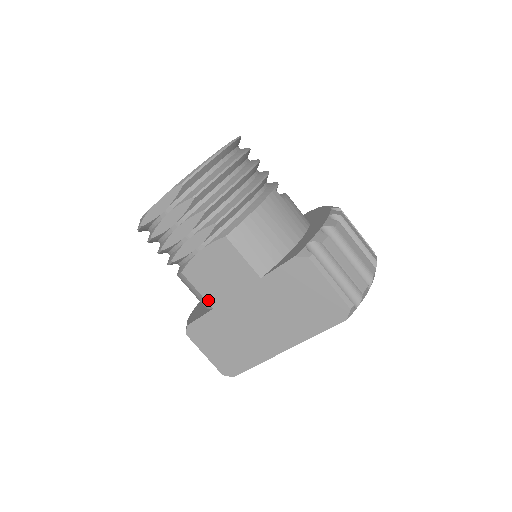
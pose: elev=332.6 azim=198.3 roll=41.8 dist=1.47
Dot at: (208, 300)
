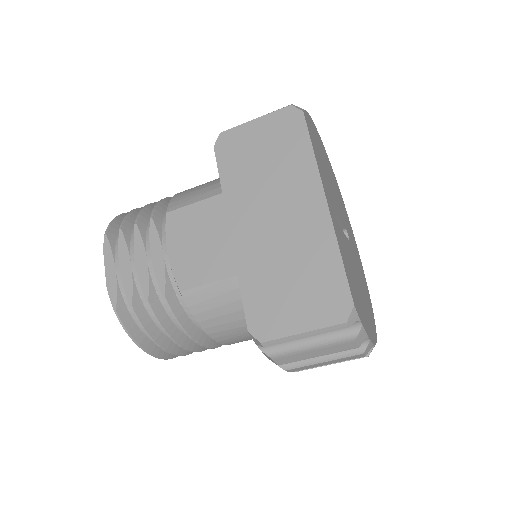
Dot at: (224, 276)
